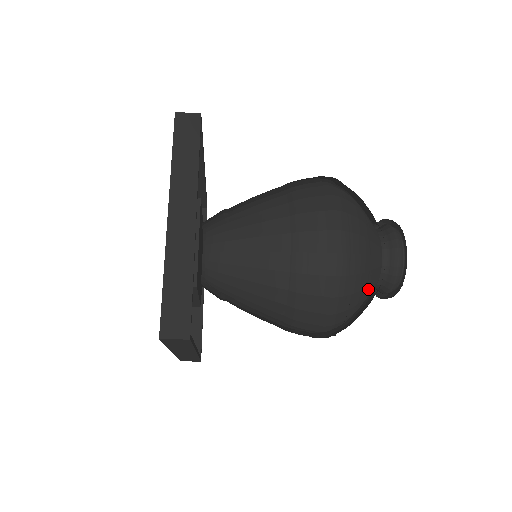
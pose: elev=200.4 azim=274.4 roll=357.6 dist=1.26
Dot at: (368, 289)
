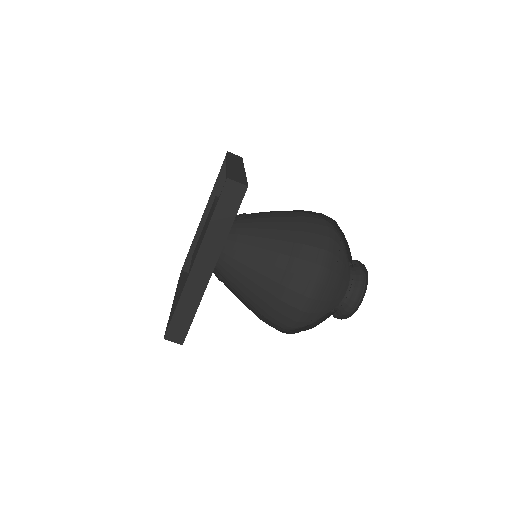
Dot at: (345, 275)
